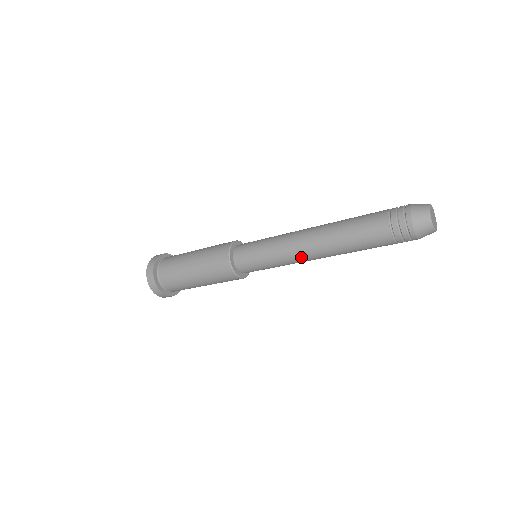
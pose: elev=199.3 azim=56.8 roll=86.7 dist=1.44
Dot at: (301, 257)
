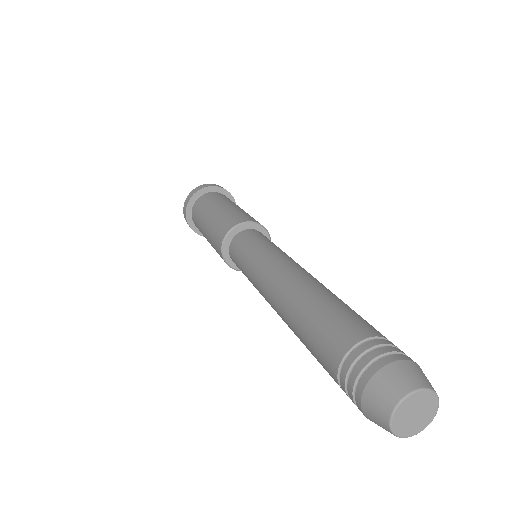
Dot at: occluded
